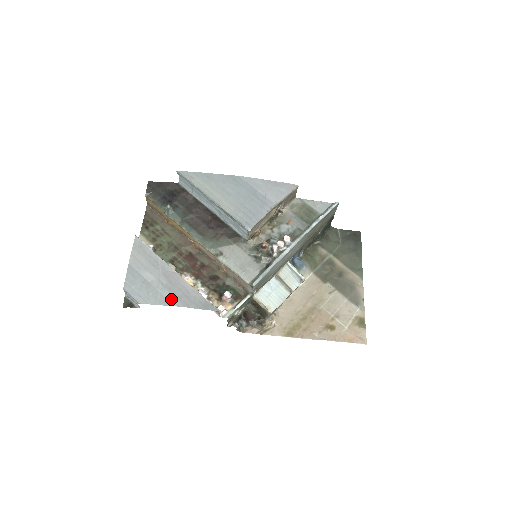
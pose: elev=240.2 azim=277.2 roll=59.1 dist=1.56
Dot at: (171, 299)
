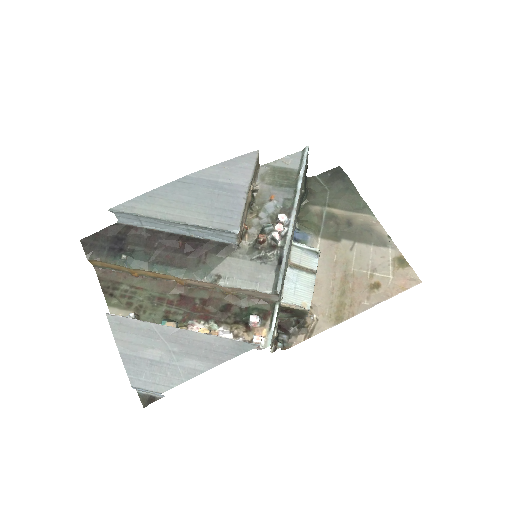
Dot at: (196, 365)
